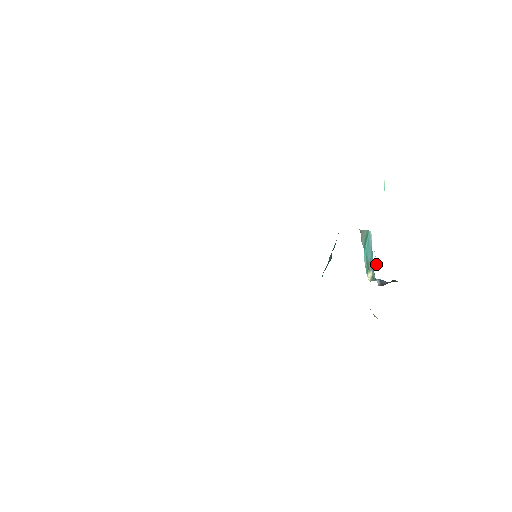
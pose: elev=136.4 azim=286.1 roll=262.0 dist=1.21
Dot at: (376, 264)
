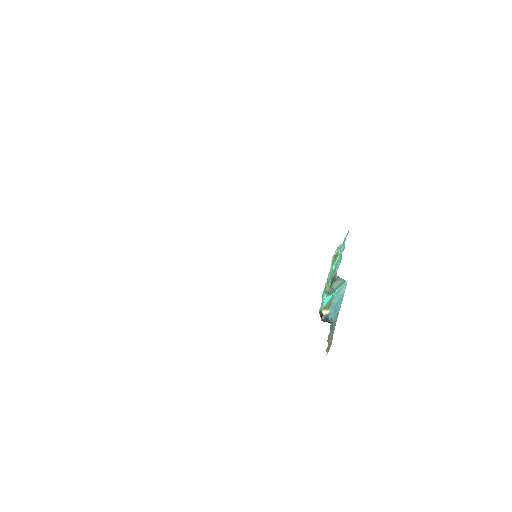
Dot at: occluded
